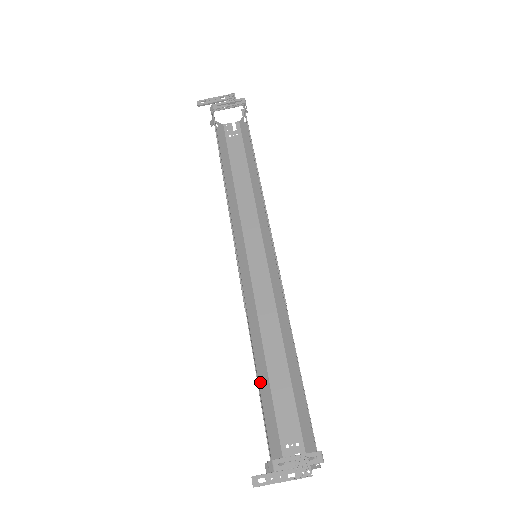
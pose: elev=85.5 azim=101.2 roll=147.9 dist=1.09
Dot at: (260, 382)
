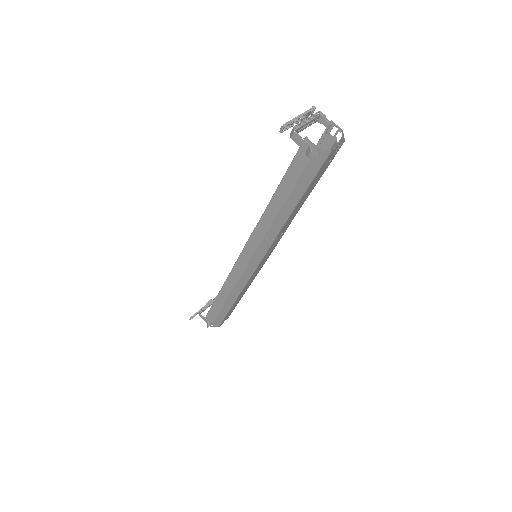
Dot at: (286, 203)
